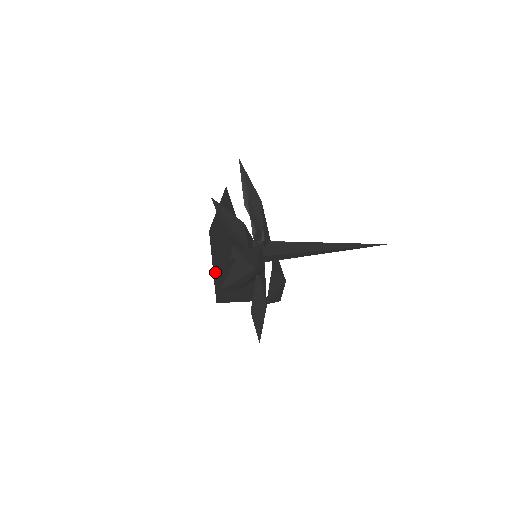
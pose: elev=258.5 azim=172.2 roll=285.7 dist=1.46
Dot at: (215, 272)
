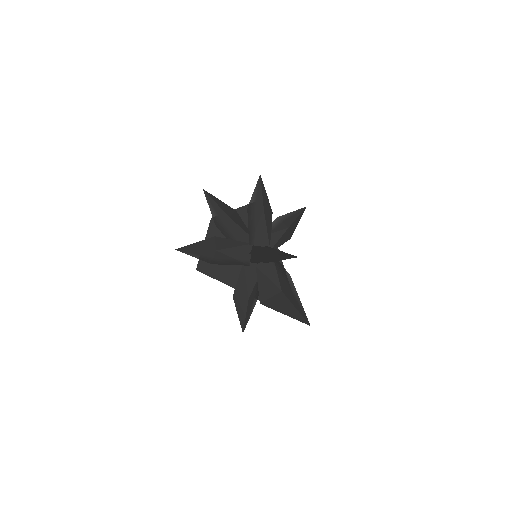
Dot at: occluded
